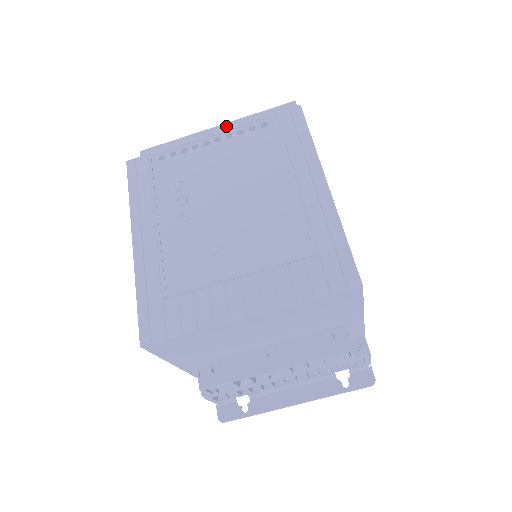
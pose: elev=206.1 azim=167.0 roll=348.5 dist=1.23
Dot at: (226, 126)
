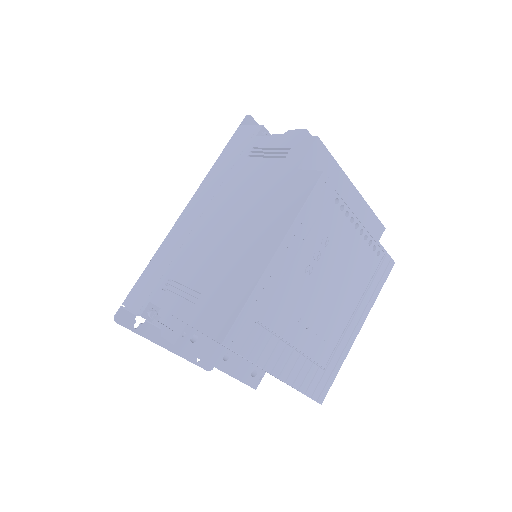
Dot at: (358, 195)
